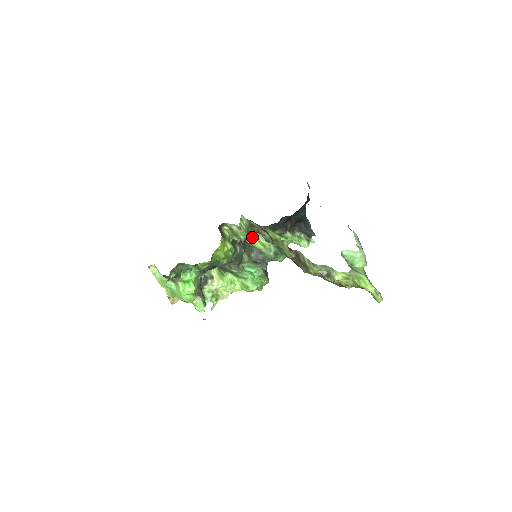
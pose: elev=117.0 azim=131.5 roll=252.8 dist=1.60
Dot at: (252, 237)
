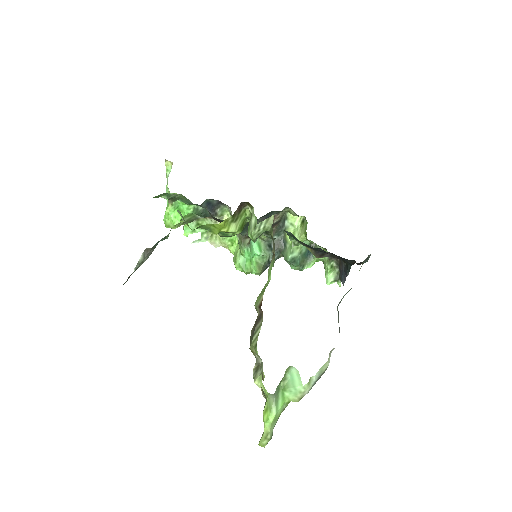
Dot at: (270, 238)
